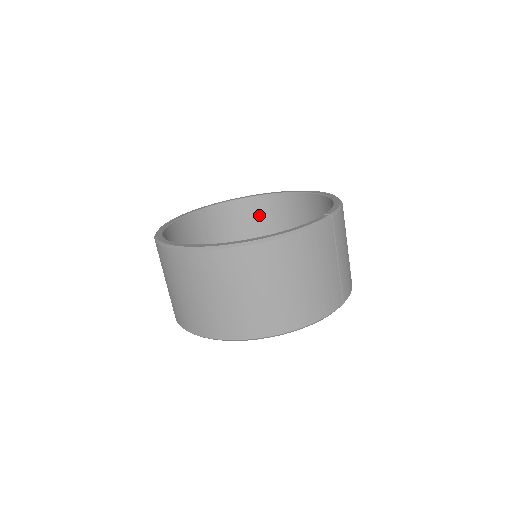
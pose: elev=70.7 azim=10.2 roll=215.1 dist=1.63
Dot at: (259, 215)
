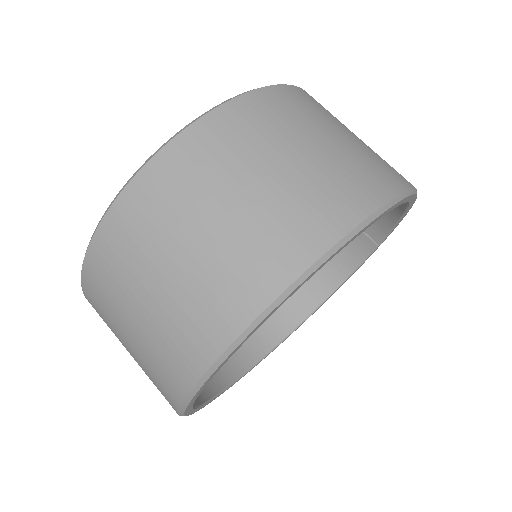
Dot at: occluded
